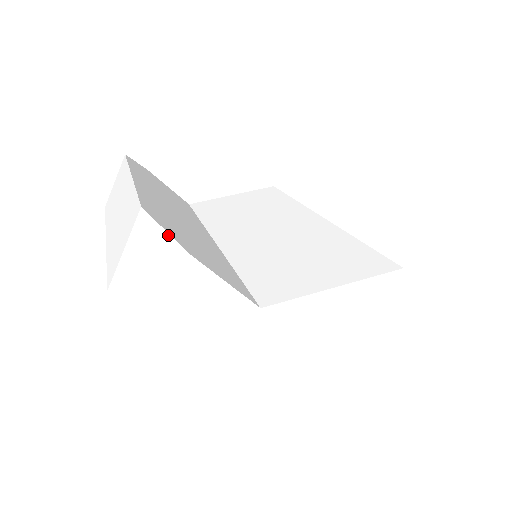
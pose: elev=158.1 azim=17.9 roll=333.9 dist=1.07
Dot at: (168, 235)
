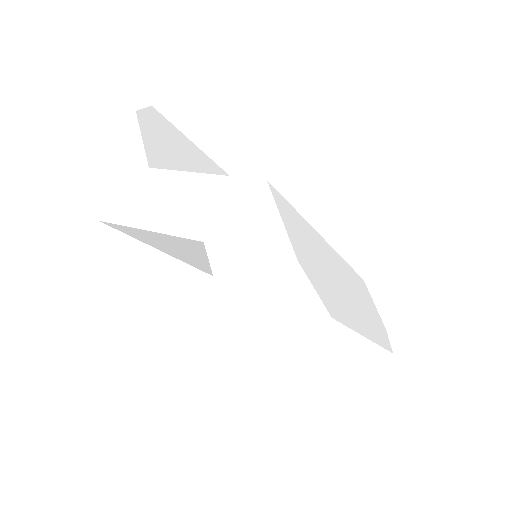
Dot at: (142, 109)
